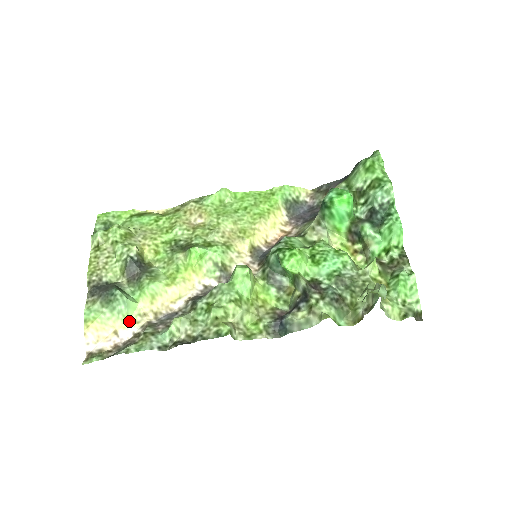
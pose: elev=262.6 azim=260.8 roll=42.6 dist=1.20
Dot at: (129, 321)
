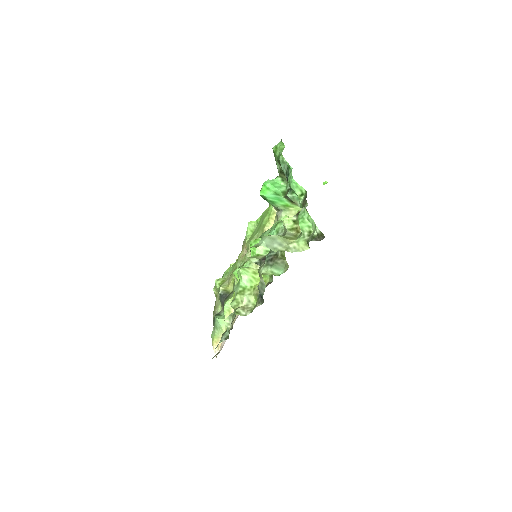
Dot at: occluded
